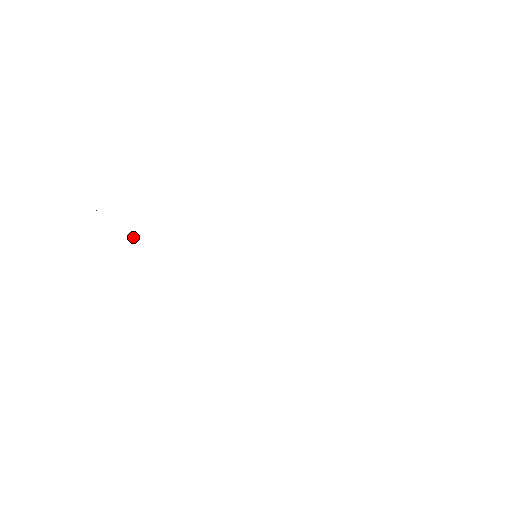
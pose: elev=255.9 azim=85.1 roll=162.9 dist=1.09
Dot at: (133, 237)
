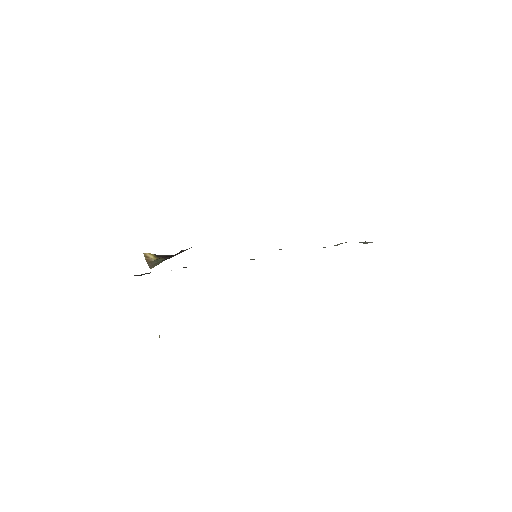
Dot at: (159, 336)
